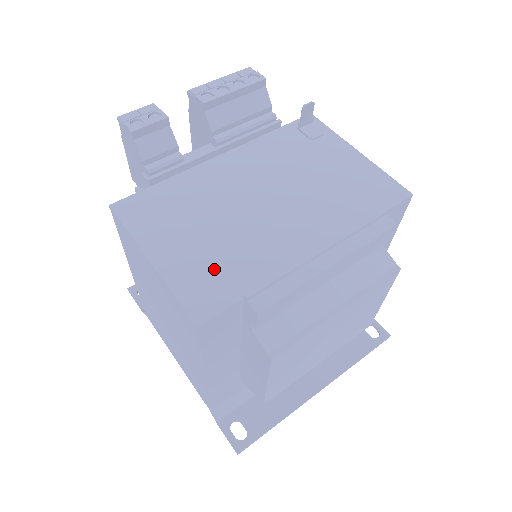
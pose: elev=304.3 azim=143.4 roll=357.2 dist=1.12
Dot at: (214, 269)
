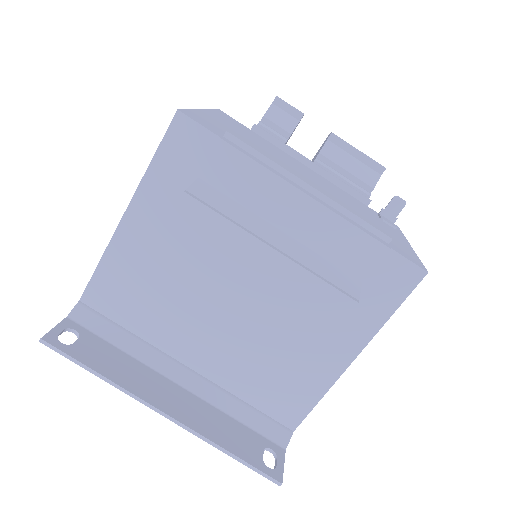
Dot at: occluded
